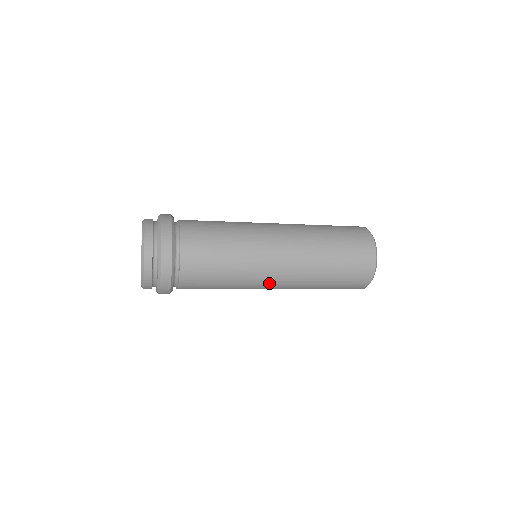
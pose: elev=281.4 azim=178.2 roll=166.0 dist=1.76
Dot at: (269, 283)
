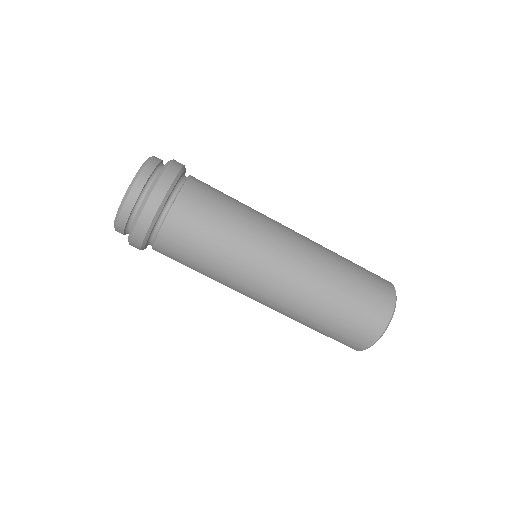
Dot at: (249, 296)
